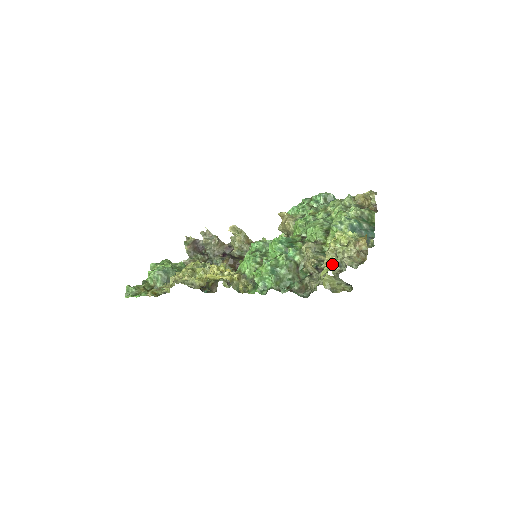
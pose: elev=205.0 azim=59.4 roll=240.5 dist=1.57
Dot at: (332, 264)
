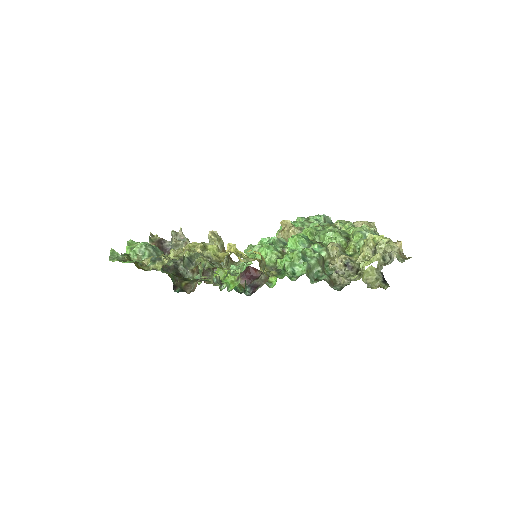
Dot at: (378, 256)
